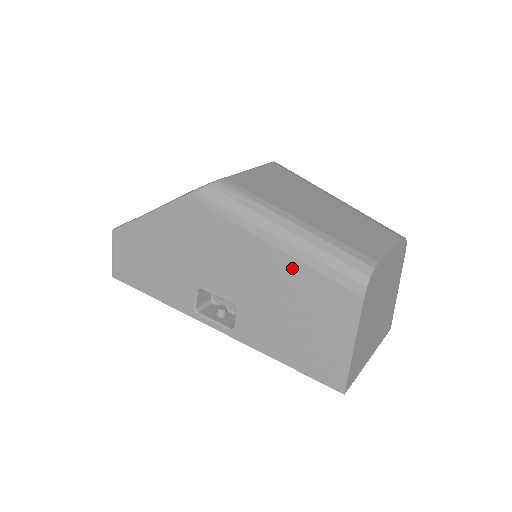
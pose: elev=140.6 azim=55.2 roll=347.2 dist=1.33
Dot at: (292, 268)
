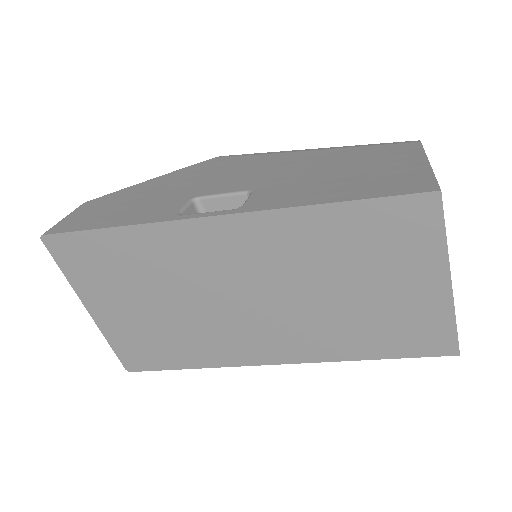
Dot at: (331, 153)
